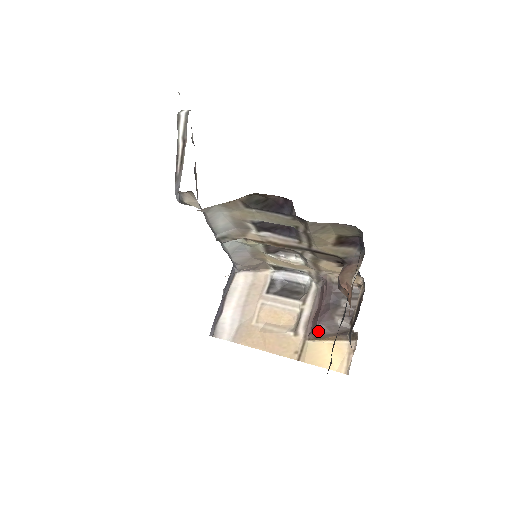
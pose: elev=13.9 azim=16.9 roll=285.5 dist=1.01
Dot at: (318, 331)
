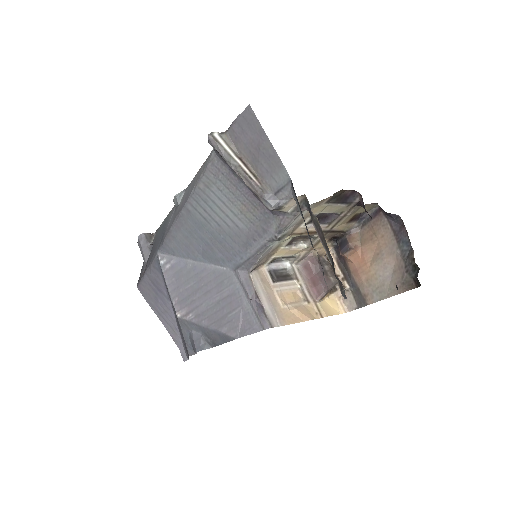
Dot at: (326, 291)
